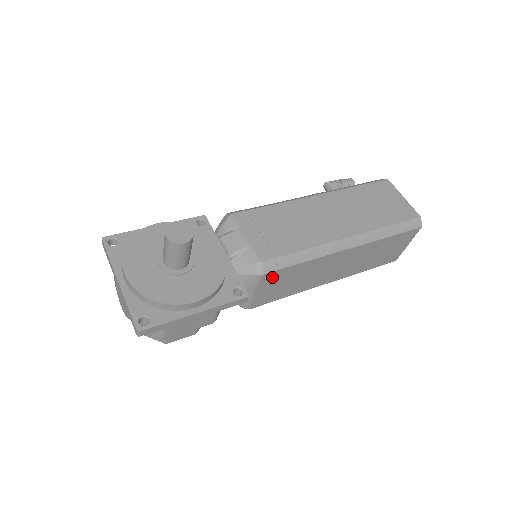
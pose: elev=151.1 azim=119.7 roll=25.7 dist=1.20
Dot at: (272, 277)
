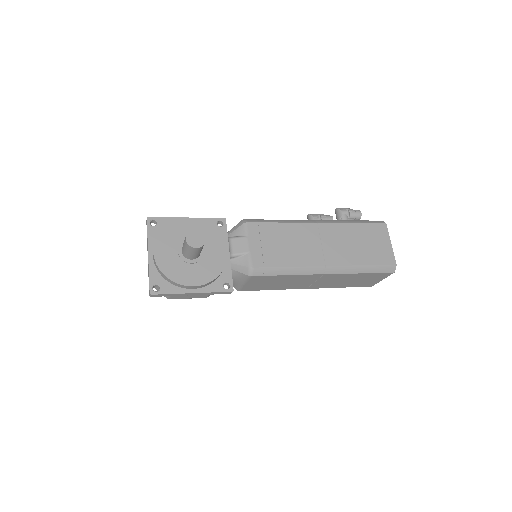
Dot at: (259, 278)
